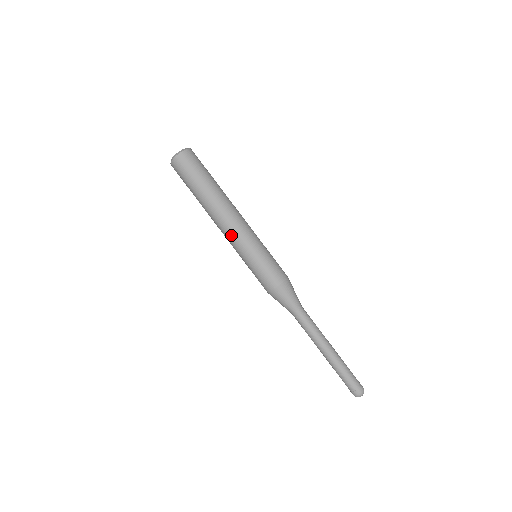
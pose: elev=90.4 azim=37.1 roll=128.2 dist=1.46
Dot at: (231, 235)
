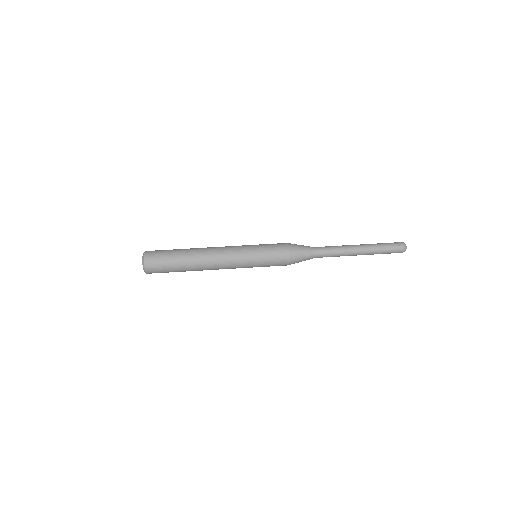
Dot at: (229, 263)
